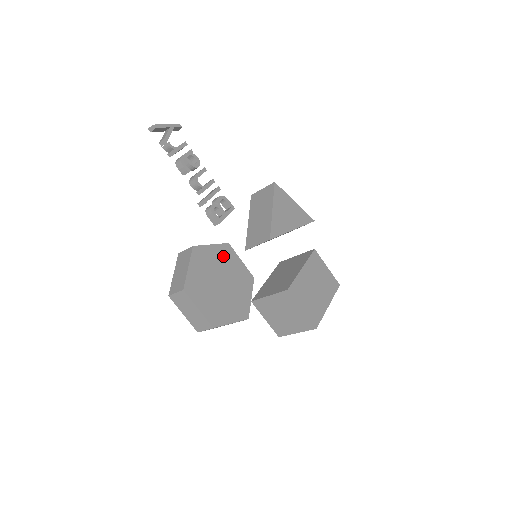
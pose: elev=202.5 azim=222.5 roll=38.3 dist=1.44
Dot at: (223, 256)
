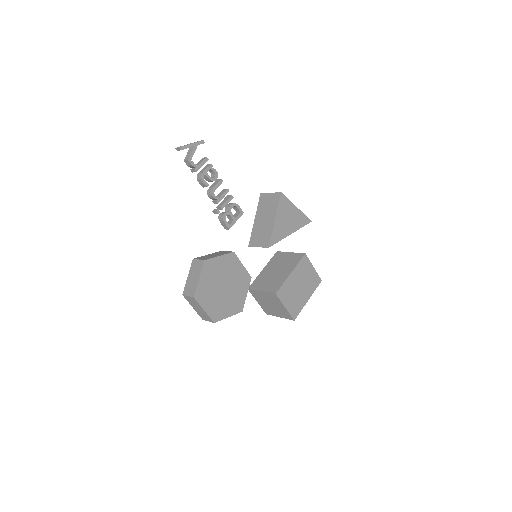
Dot at: (228, 264)
